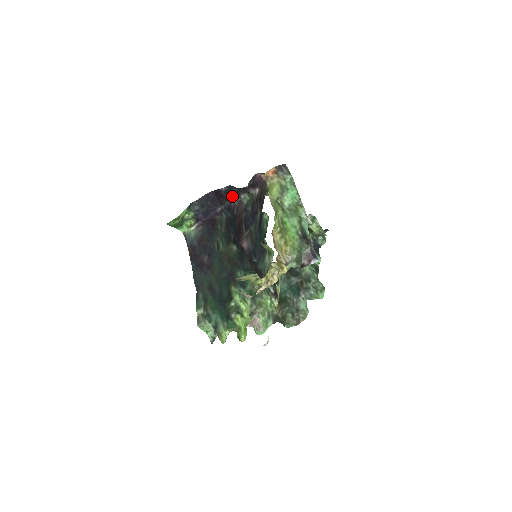
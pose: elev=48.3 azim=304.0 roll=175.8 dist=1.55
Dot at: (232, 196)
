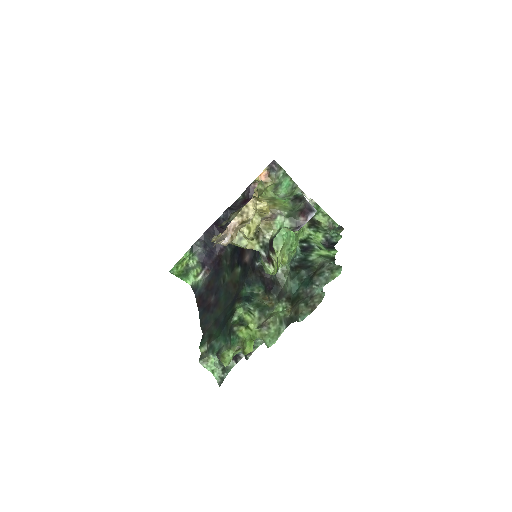
Dot at: occluded
